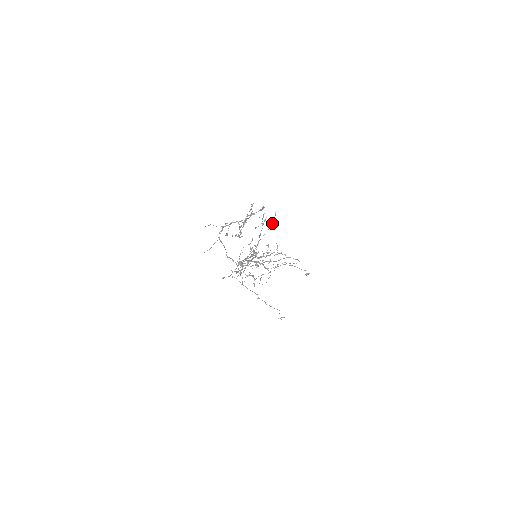
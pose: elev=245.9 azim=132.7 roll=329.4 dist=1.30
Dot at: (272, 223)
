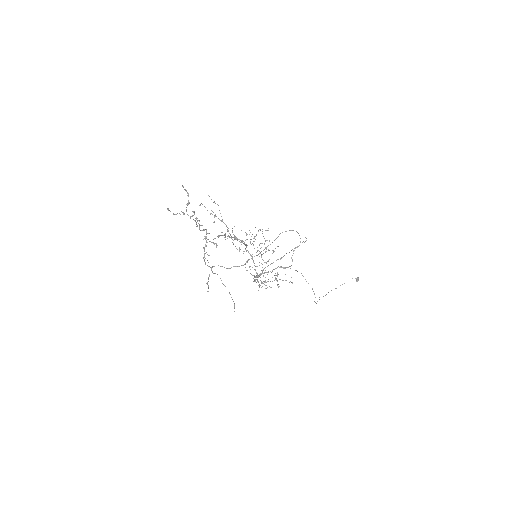
Dot at: (215, 203)
